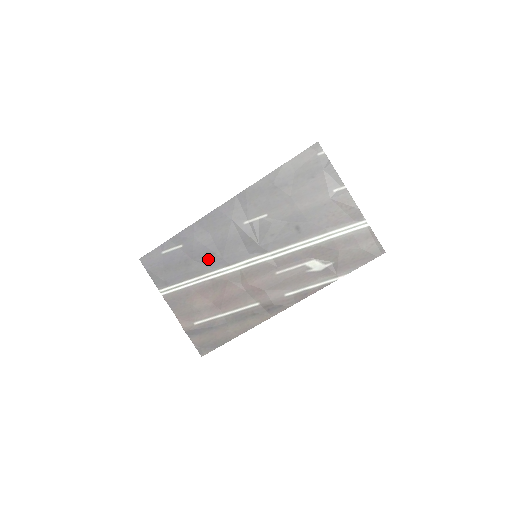
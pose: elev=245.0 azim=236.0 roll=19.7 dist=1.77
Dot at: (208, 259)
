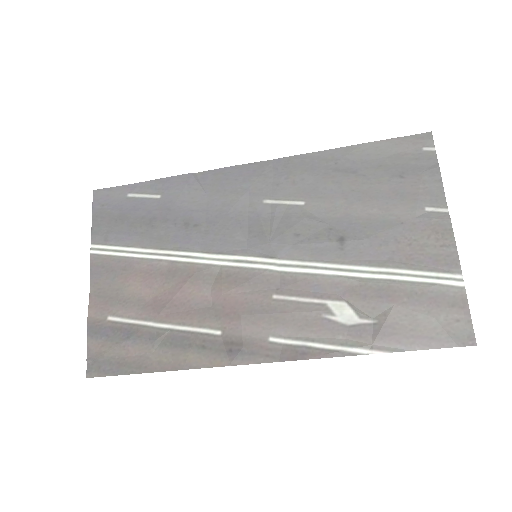
Dot at: (184, 230)
